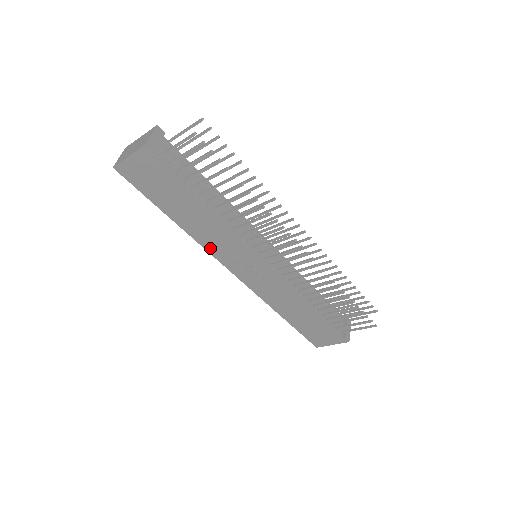
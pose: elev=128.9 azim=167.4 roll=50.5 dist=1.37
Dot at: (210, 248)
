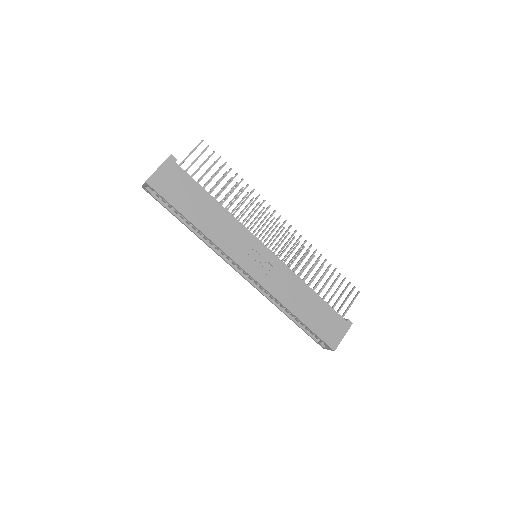
Dot at: (225, 247)
